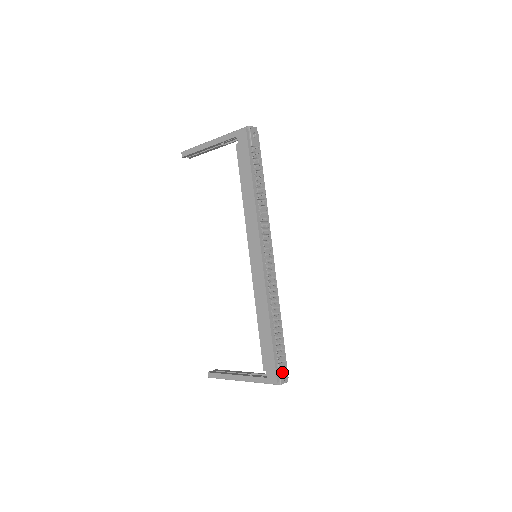
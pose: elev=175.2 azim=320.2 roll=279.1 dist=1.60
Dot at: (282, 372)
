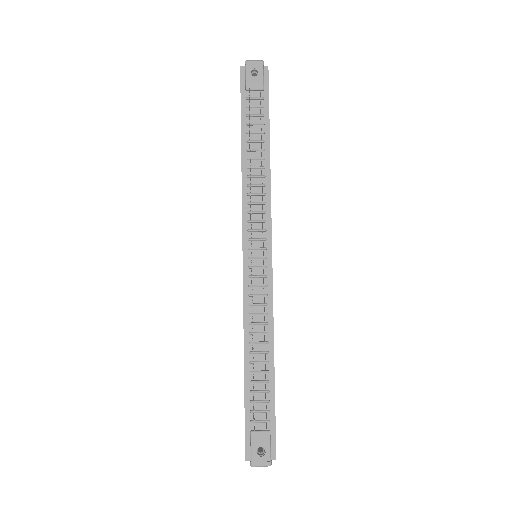
Dot at: (257, 446)
